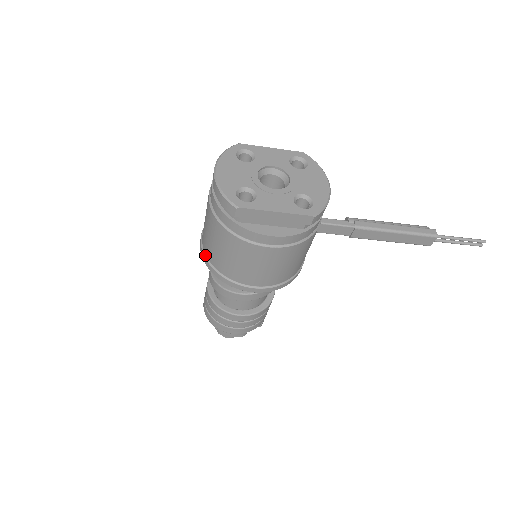
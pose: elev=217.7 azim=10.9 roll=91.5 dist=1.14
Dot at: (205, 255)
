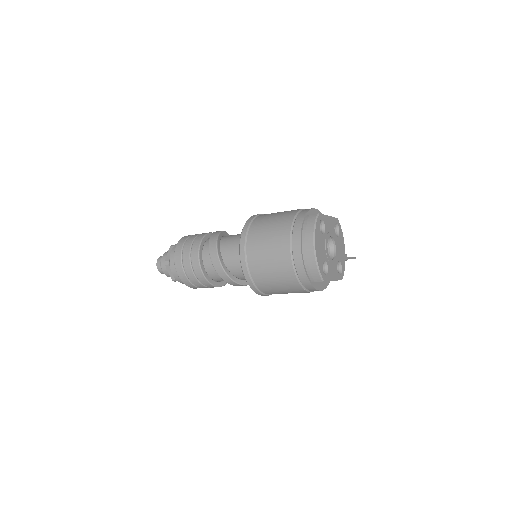
Dot at: (249, 271)
